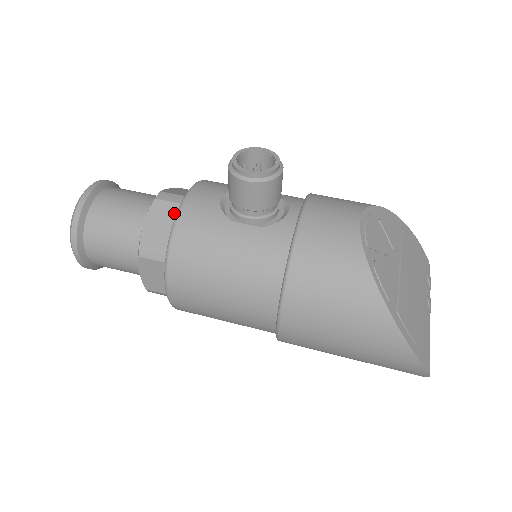
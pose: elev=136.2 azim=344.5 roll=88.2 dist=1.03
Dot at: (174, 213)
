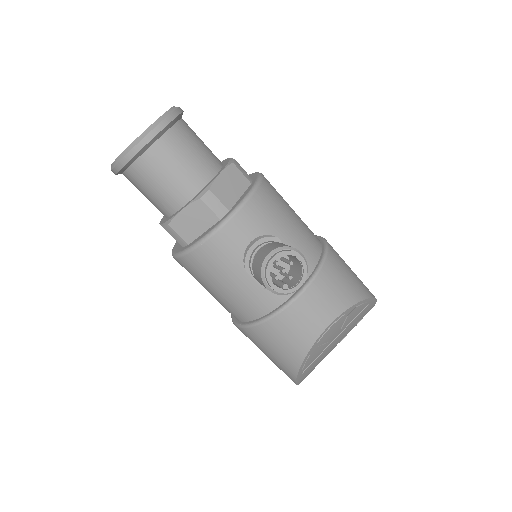
Dot at: (209, 221)
